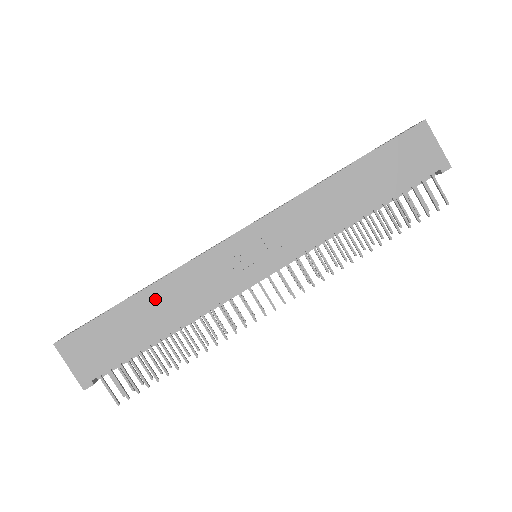
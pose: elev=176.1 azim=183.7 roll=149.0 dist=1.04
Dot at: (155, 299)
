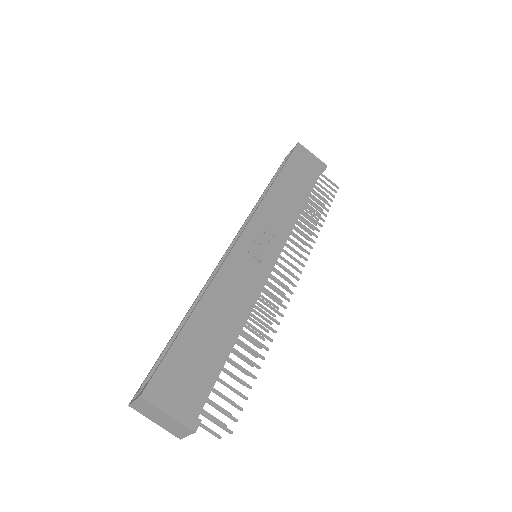
Dot at: (211, 309)
